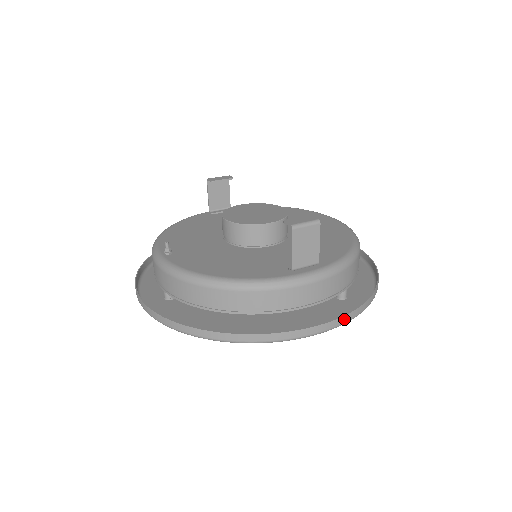
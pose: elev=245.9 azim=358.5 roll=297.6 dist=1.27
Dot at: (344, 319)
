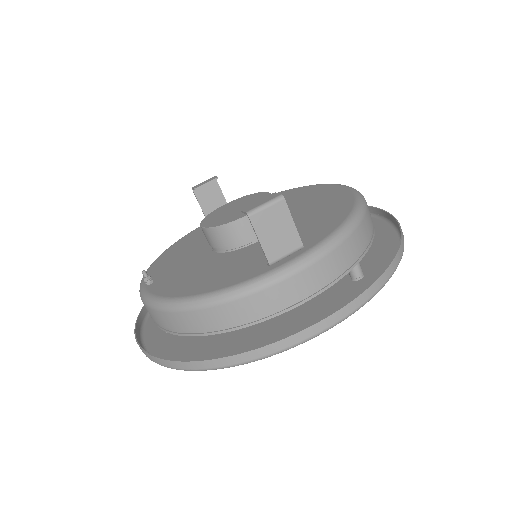
Dot at: (352, 306)
